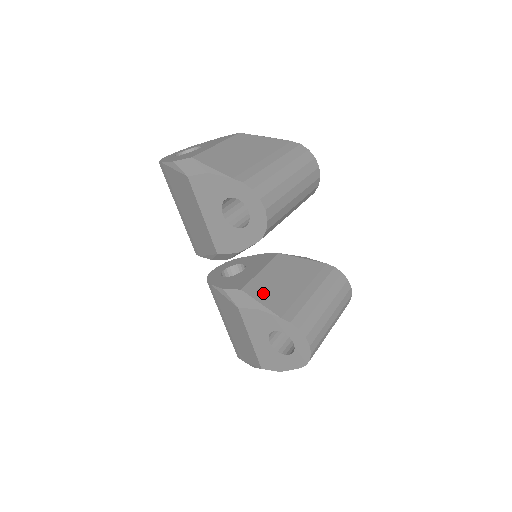
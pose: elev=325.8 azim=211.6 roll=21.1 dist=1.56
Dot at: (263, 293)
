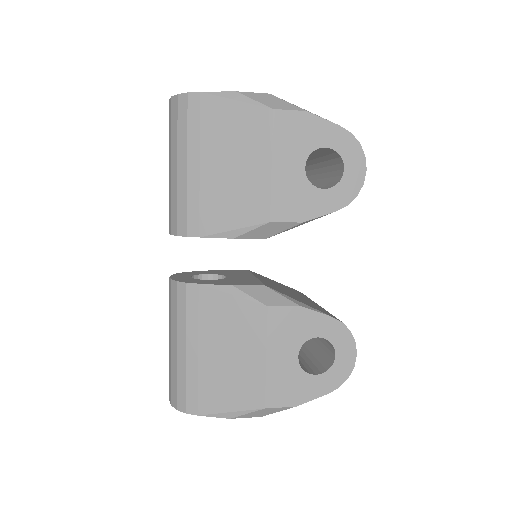
Dot at: (287, 294)
